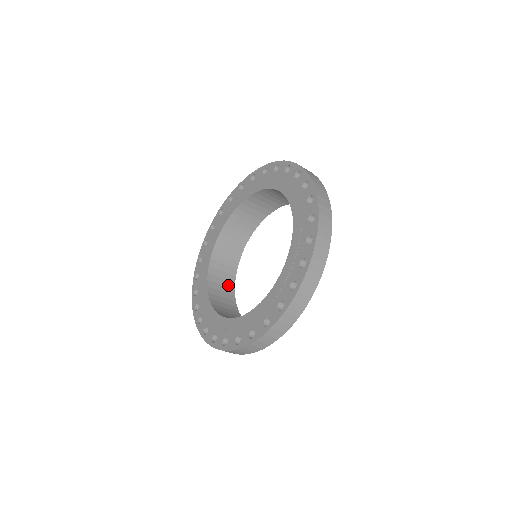
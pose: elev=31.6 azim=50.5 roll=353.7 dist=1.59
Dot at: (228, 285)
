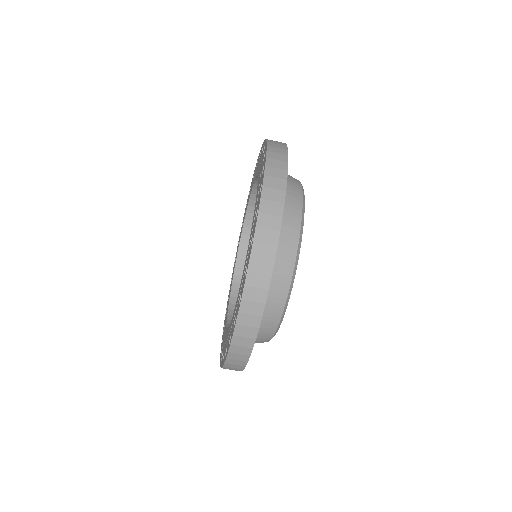
Dot at: occluded
